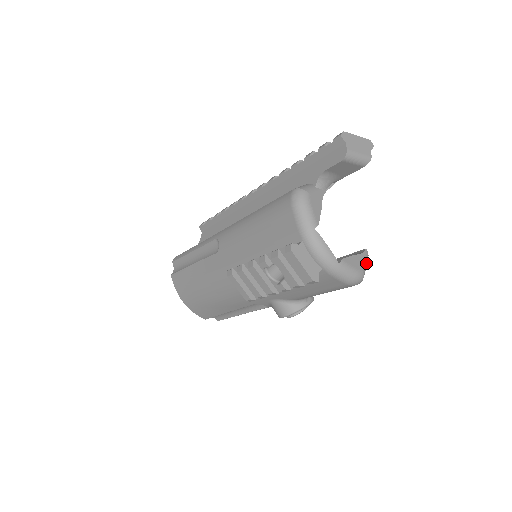
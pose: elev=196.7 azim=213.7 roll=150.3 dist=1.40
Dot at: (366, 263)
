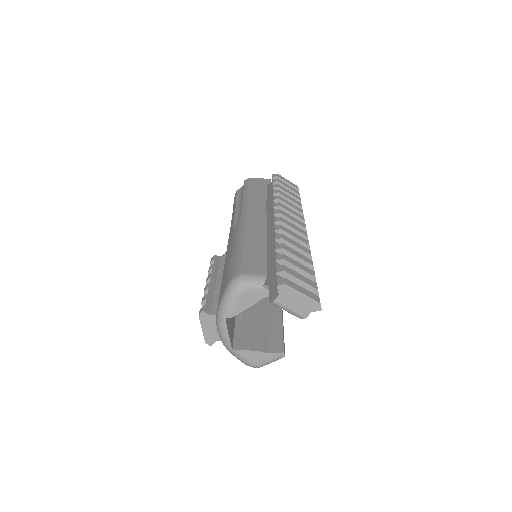
Dot at: (273, 361)
